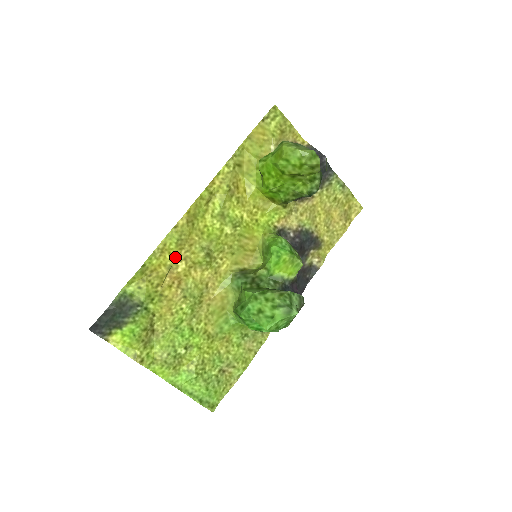
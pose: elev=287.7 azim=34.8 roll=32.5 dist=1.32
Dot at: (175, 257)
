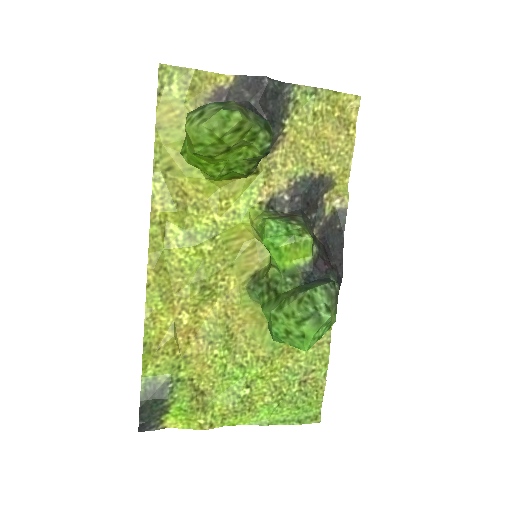
Dot at: (171, 313)
